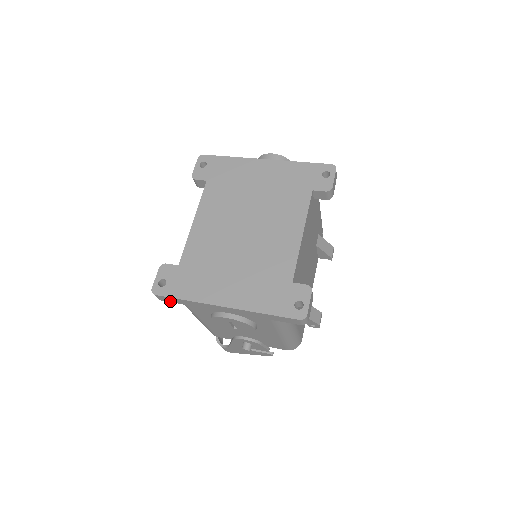
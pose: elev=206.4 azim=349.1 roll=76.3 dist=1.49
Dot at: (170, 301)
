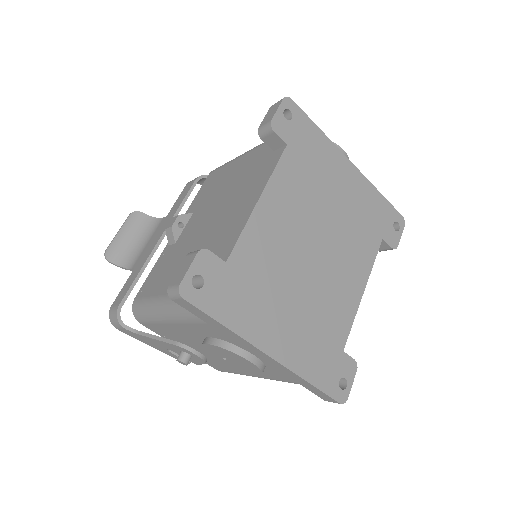
Dot at: (188, 309)
